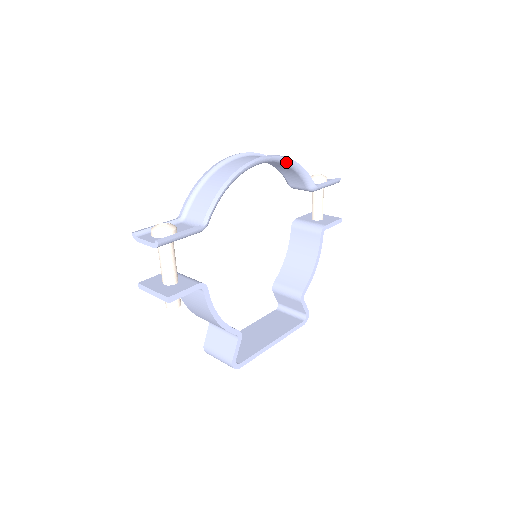
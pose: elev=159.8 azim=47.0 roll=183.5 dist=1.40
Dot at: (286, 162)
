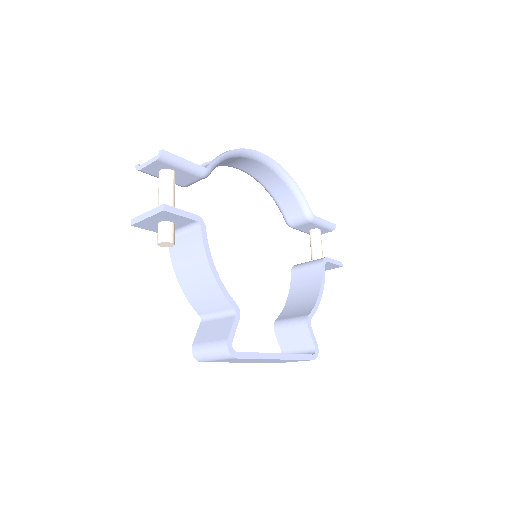
Dot at: (283, 174)
